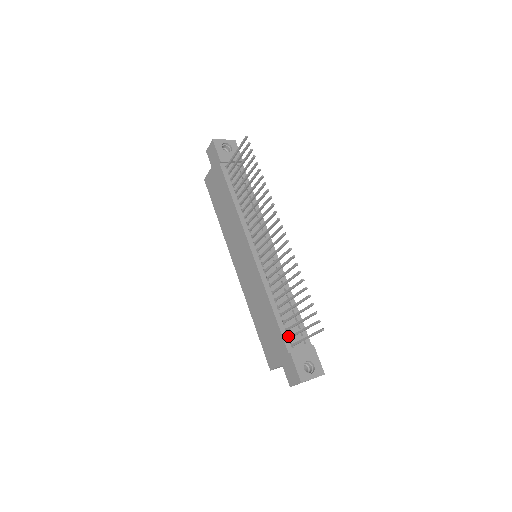
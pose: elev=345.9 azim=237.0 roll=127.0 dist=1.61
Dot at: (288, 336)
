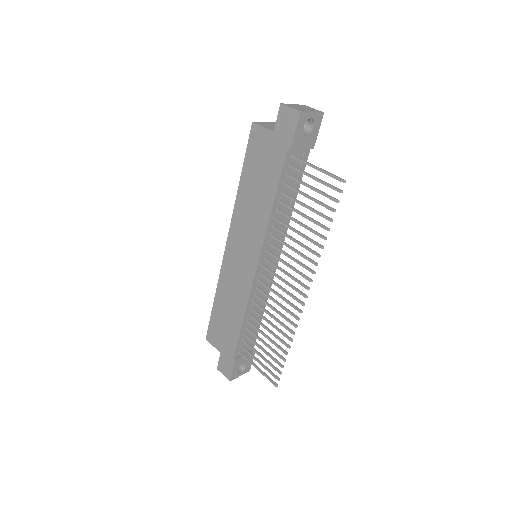
Dot at: (241, 343)
